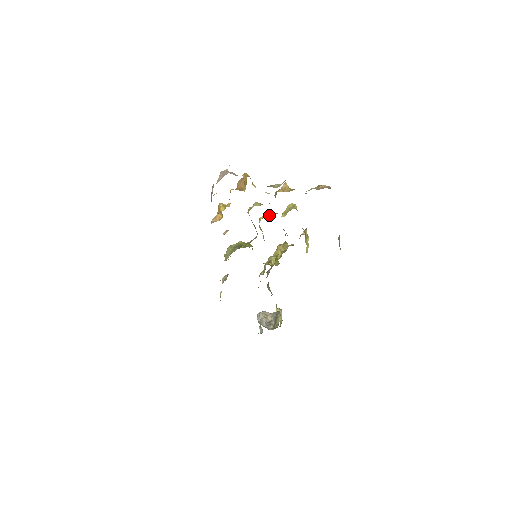
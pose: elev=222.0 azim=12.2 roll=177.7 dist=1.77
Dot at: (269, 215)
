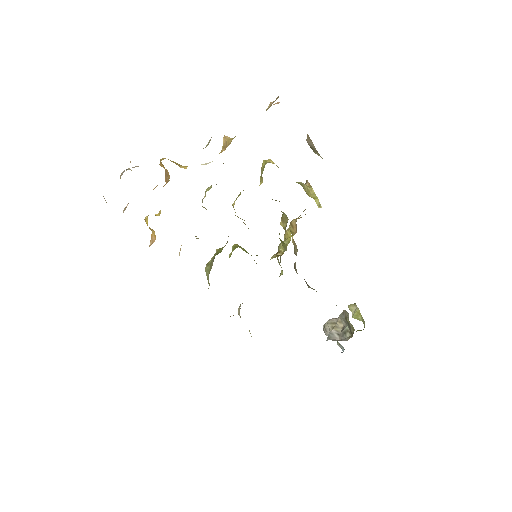
Dot at: (239, 194)
